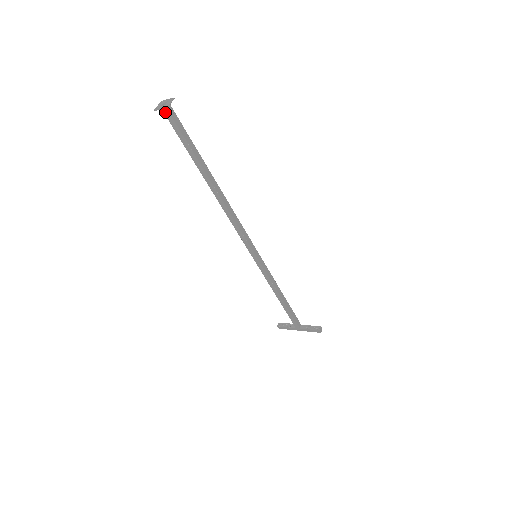
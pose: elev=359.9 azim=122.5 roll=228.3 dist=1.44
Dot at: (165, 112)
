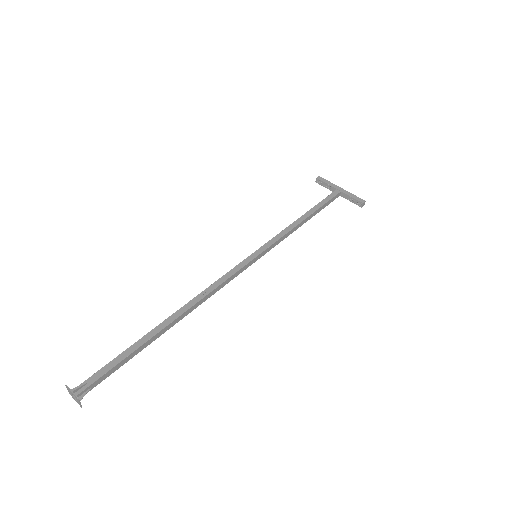
Dot at: (81, 394)
